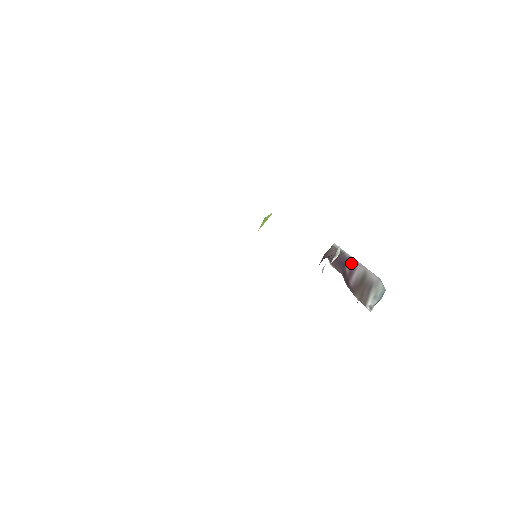
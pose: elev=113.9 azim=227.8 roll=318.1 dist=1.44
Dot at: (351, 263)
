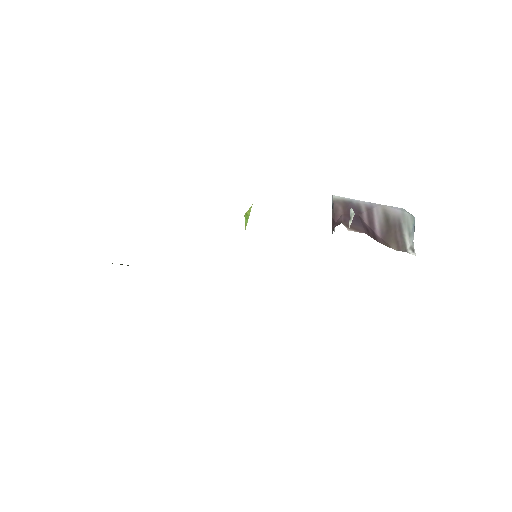
Dot at: (365, 210)
